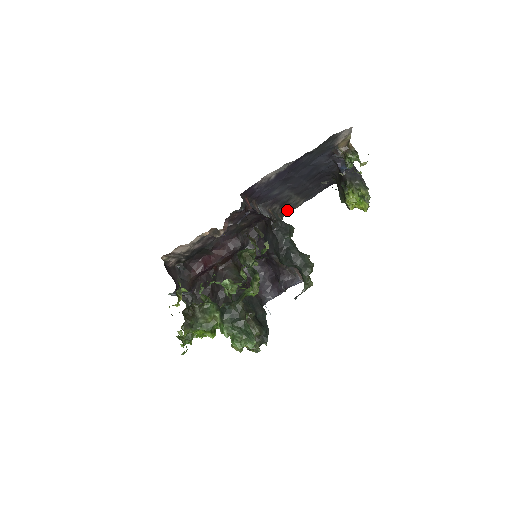
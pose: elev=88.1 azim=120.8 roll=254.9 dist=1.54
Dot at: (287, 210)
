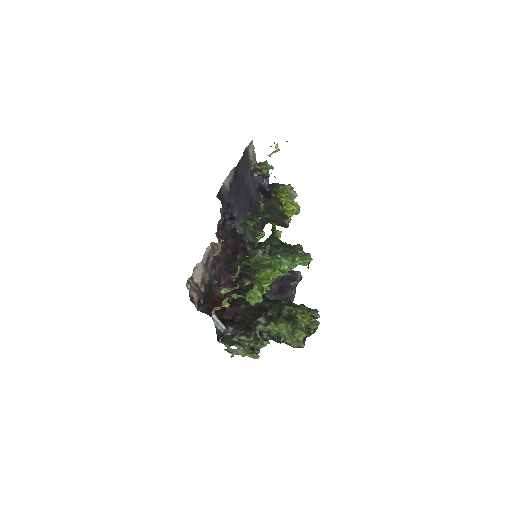
Dot at: occluded
